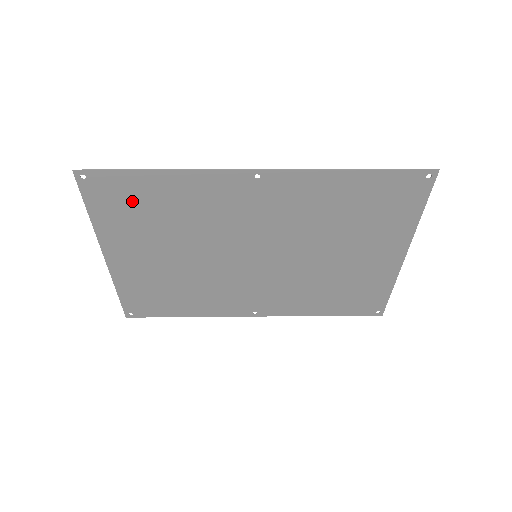
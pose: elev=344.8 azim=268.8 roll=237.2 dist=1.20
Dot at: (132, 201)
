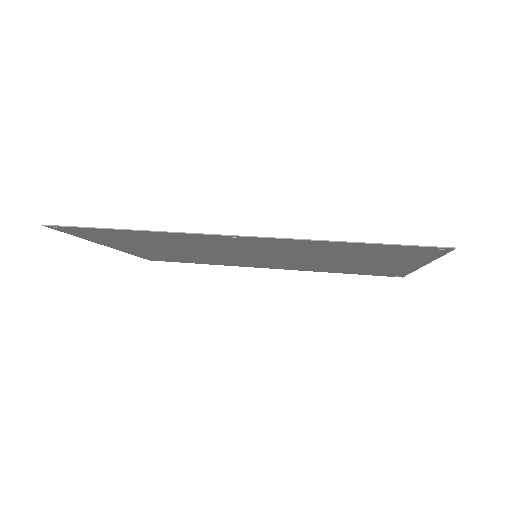
Dot at: (113, 236)
